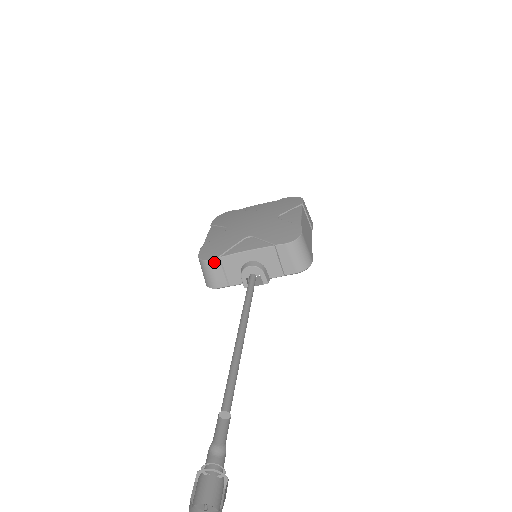
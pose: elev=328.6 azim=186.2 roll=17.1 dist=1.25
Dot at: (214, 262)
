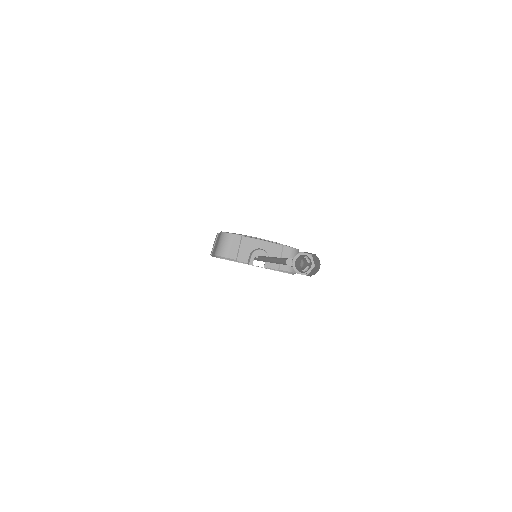
Dot at: (237, 237)
